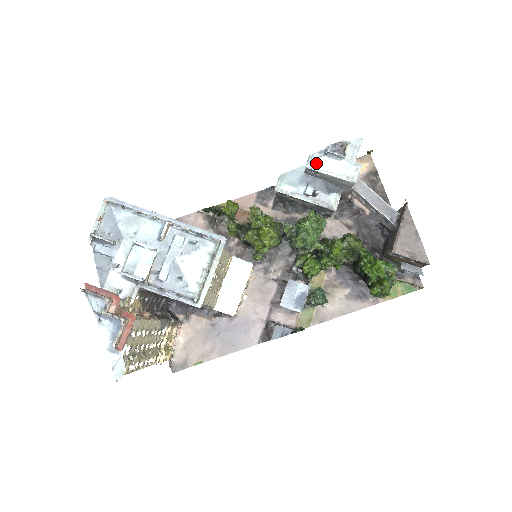
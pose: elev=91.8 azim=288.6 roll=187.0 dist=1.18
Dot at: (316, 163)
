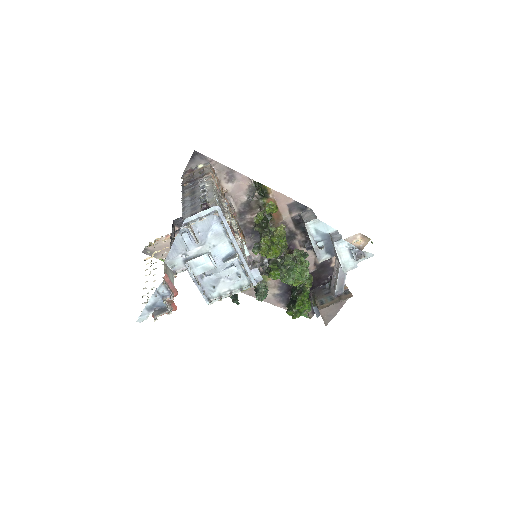
Dot at: (340, 247)
